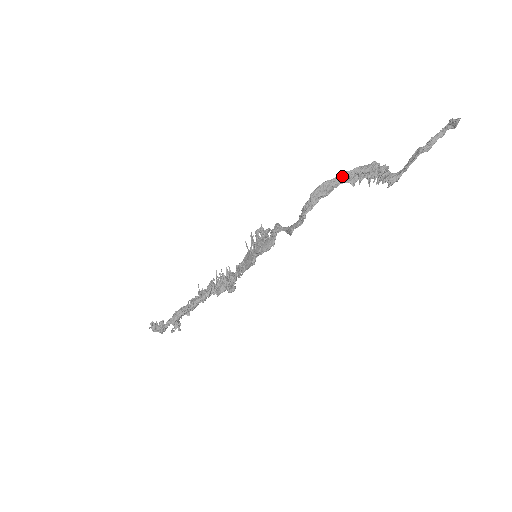
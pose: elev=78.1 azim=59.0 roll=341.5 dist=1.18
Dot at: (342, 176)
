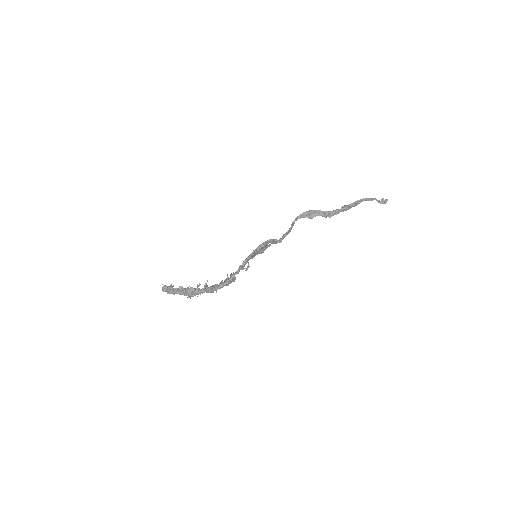
Dot at: (321, 211)
